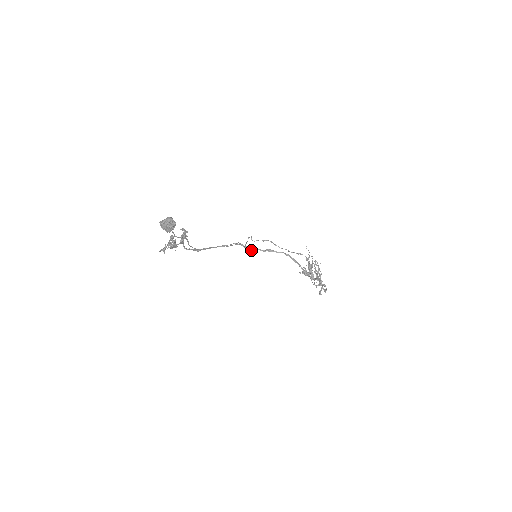
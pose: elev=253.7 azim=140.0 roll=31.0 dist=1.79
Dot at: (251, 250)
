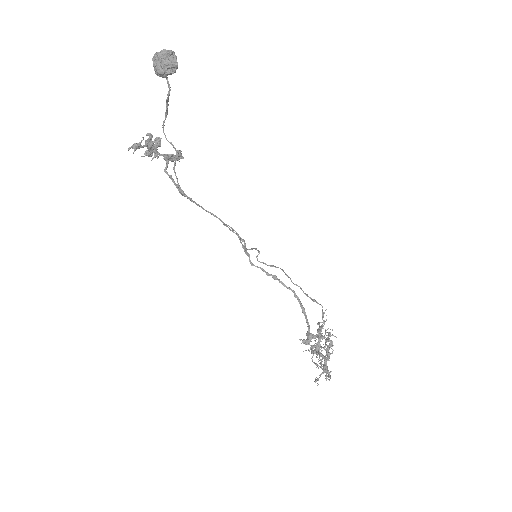
Dot at: (250, 262)
